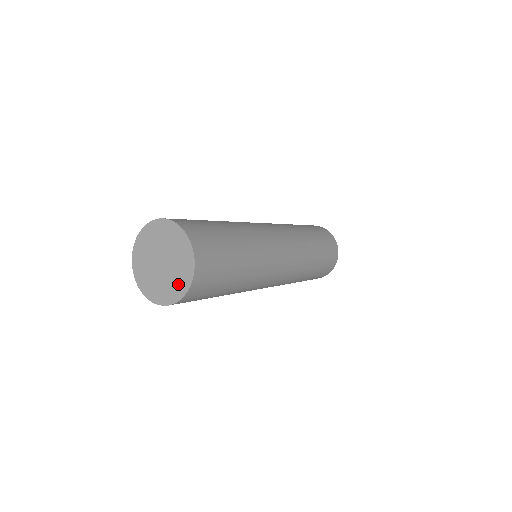
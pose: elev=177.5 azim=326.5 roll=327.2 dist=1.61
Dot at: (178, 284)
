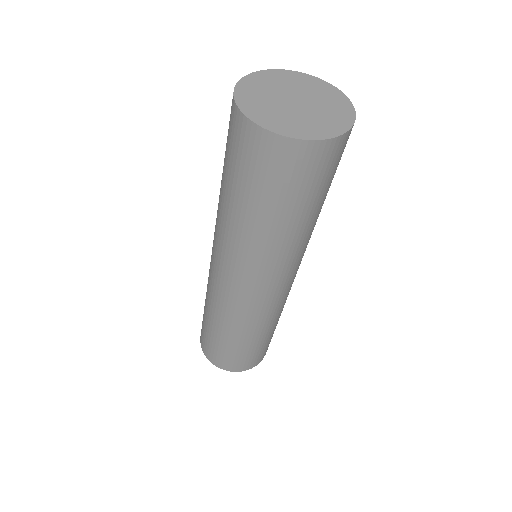
Dot at: (333, 120)
